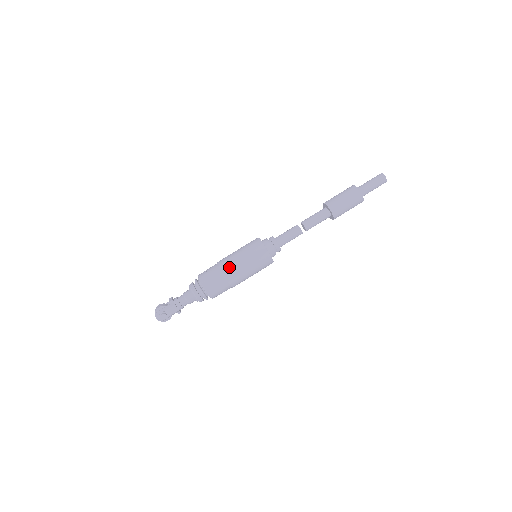
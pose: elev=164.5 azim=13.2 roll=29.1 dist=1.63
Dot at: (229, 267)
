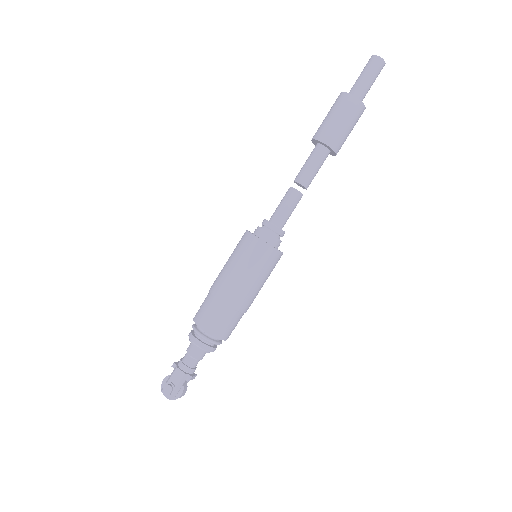
Dot at: (217, 283)
